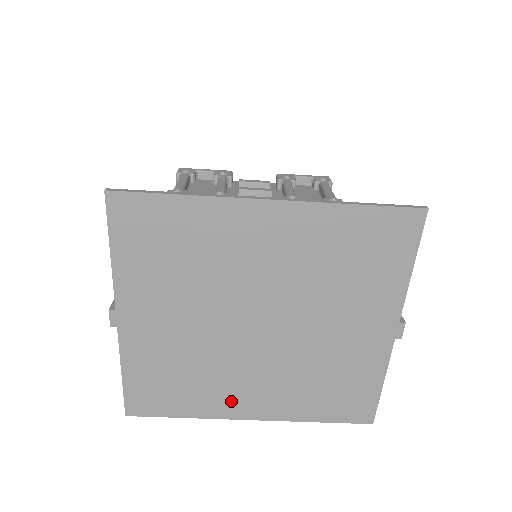
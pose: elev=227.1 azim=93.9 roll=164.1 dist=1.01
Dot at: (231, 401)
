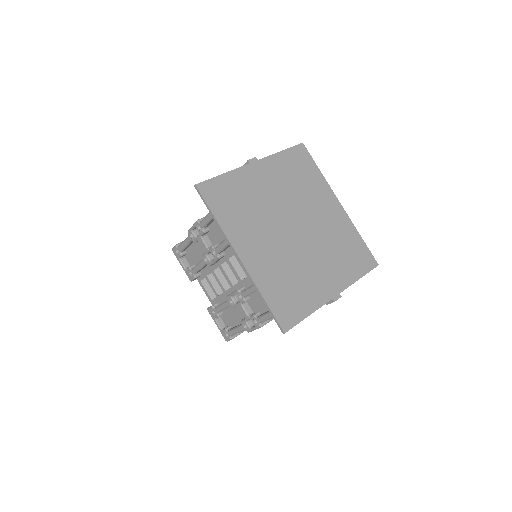
Dot at: (245, 239)
